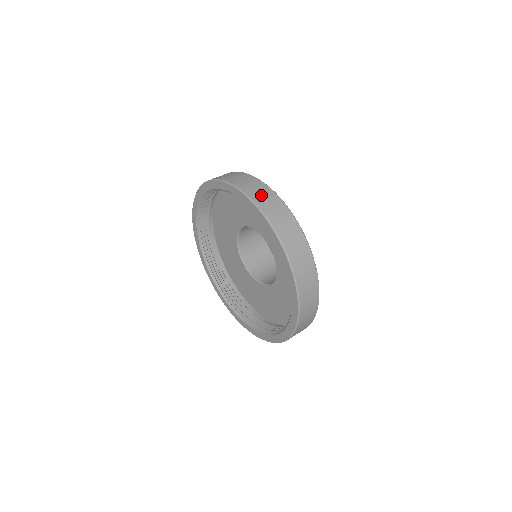
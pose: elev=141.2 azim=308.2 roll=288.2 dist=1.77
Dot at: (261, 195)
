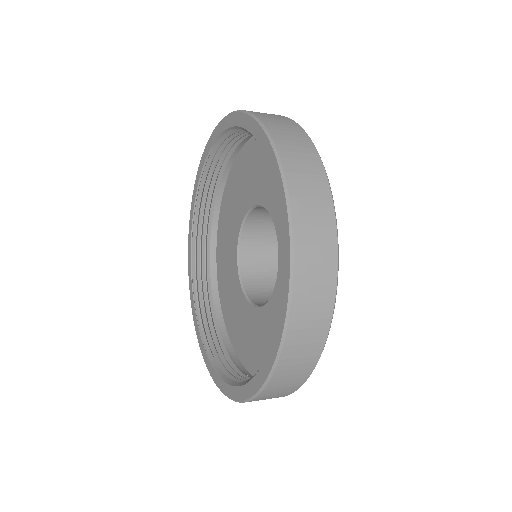
Dot at: occluded
